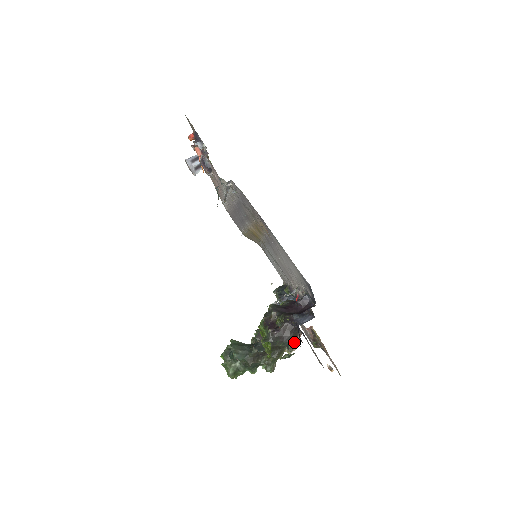
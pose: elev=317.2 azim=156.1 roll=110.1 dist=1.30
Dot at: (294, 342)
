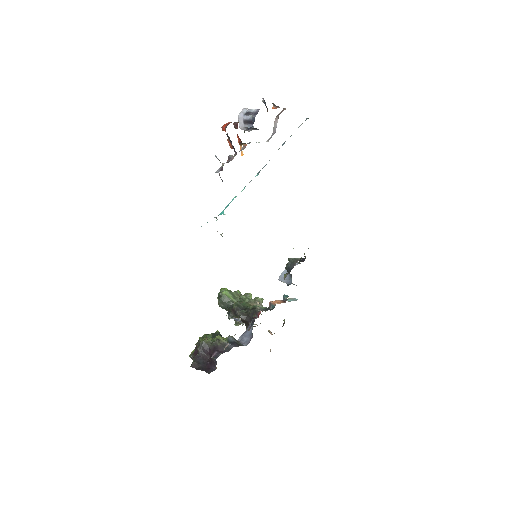
Dot at: occluded
